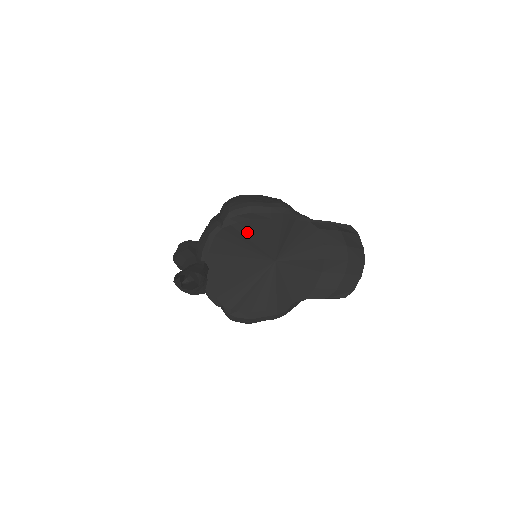
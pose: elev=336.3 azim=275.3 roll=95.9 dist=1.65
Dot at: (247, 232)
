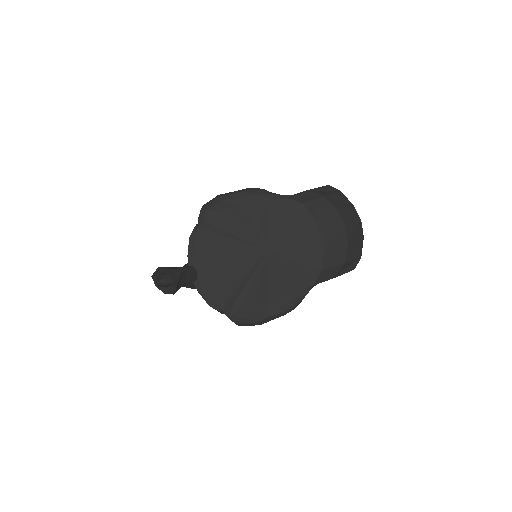
Dot at: (224, 225)
